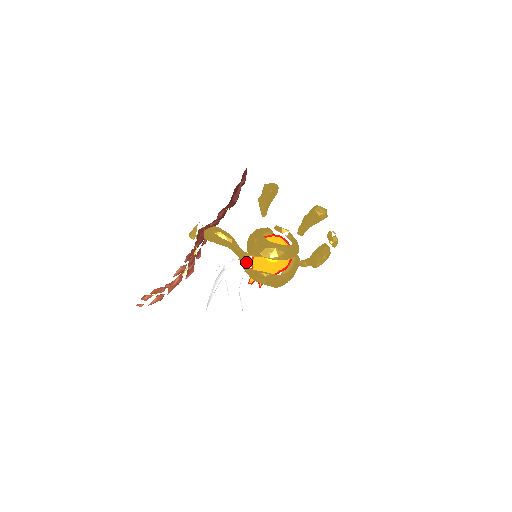
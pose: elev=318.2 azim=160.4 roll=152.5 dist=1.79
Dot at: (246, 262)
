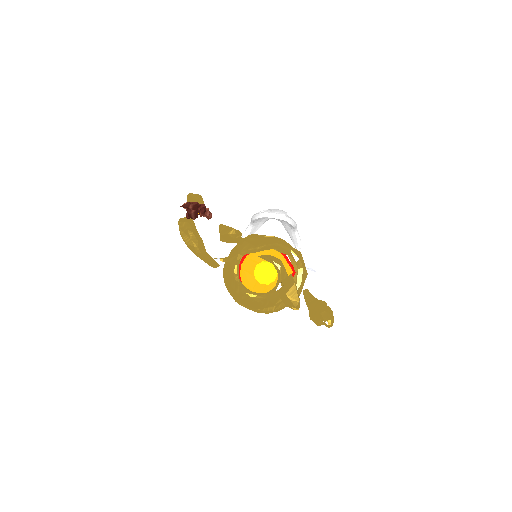
Dot at: occluded
